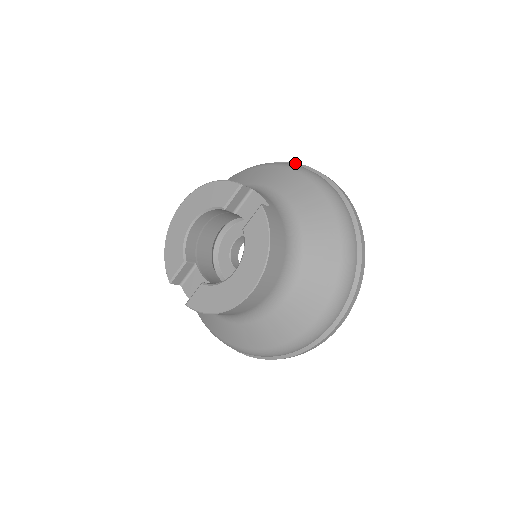
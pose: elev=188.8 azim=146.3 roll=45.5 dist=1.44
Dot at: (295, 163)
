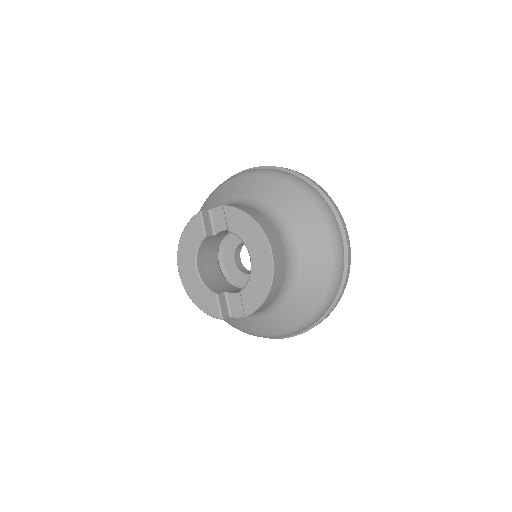
Dot at: occluded
